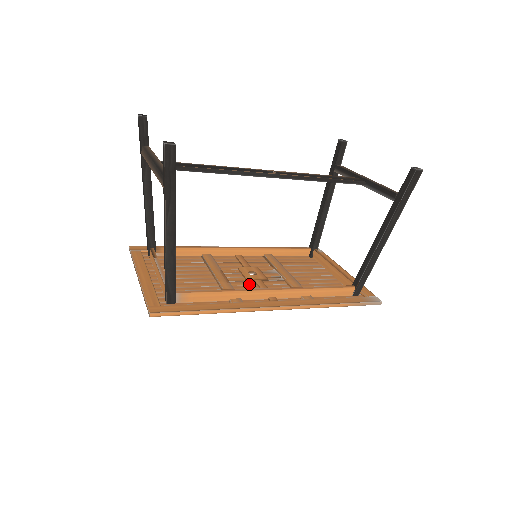
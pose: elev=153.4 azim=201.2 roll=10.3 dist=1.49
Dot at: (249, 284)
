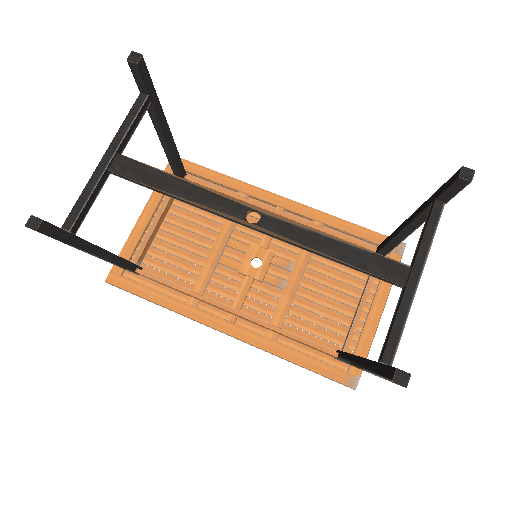
Dot at: (235, 278)
